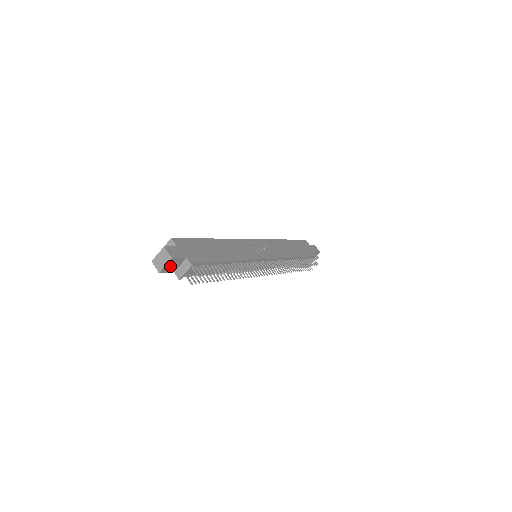
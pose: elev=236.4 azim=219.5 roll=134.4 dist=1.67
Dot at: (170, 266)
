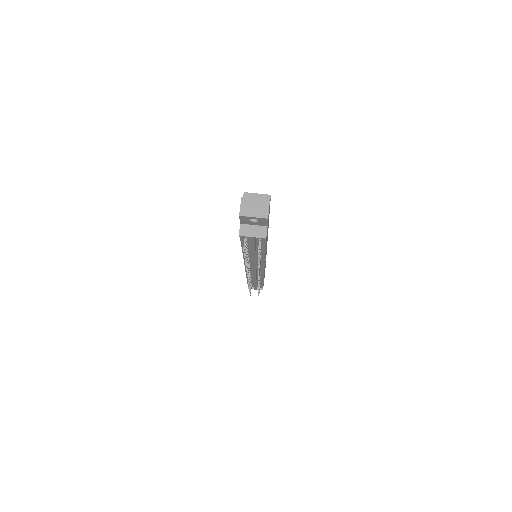
Dot at: (250, 218)
